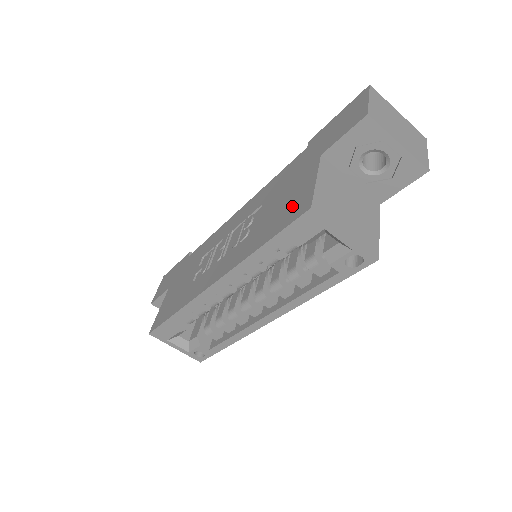
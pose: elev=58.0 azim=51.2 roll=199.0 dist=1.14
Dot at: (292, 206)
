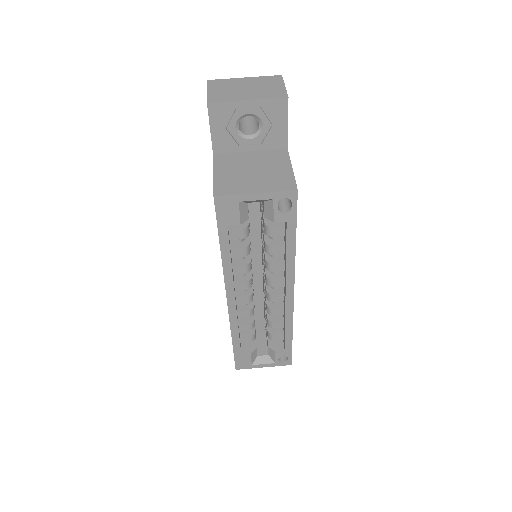
Dot at: occluded
